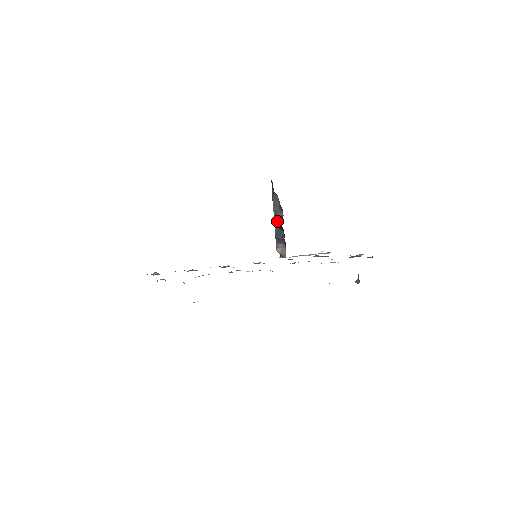
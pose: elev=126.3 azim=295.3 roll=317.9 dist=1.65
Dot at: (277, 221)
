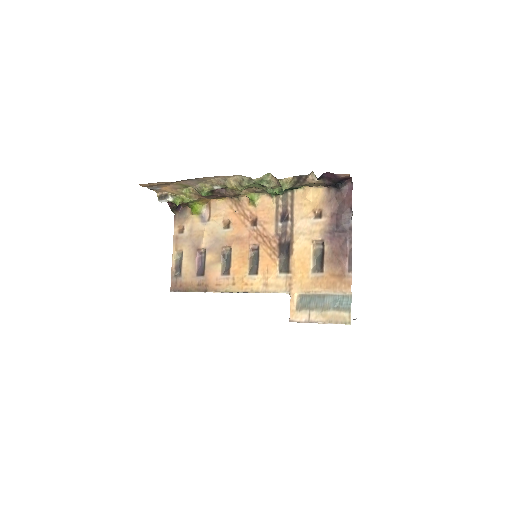
Dot at: occluded
